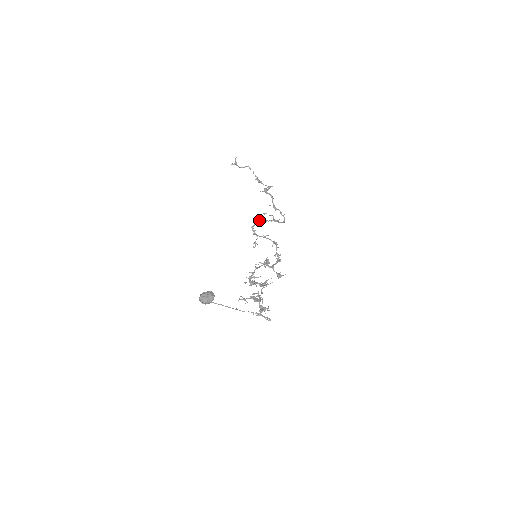
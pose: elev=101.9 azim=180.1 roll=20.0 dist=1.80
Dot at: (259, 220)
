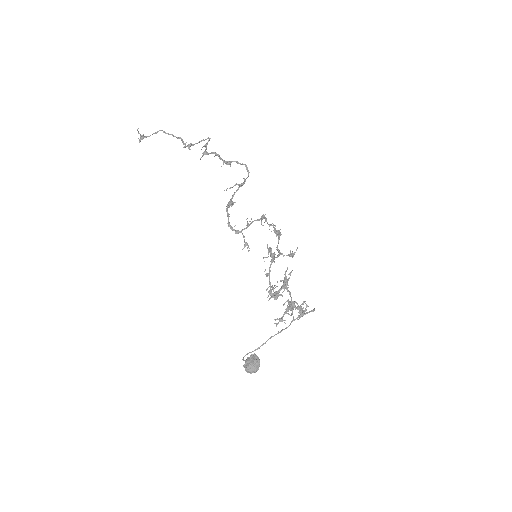
Dot at: (228, 206)
